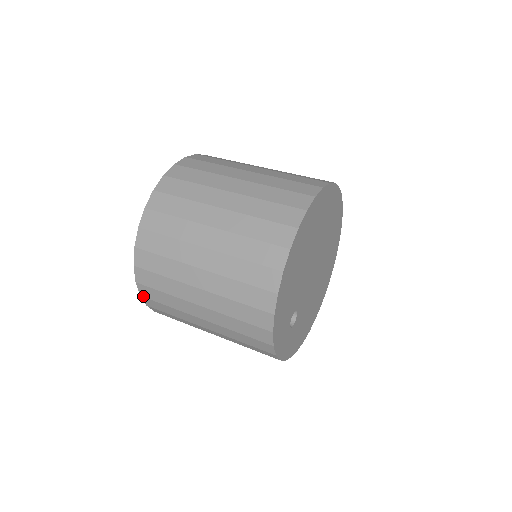
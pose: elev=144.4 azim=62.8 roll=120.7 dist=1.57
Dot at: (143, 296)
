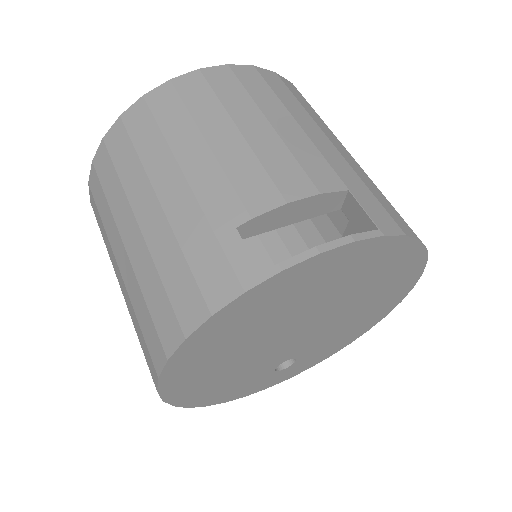
Dot at: occluded
